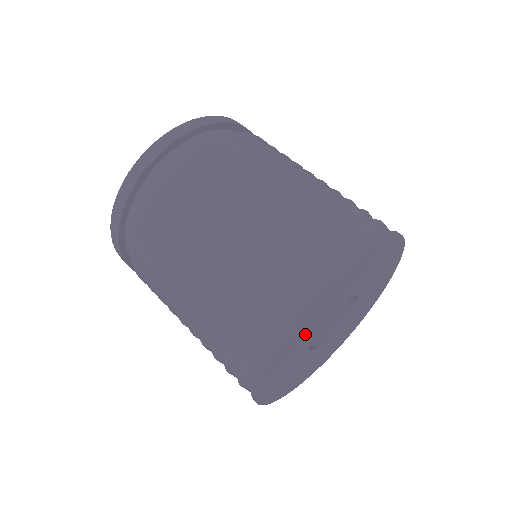
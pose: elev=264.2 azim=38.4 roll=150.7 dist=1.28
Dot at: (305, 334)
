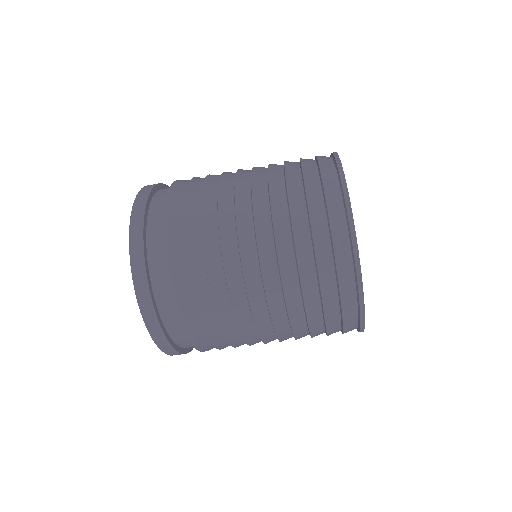
Dot at: occluded
